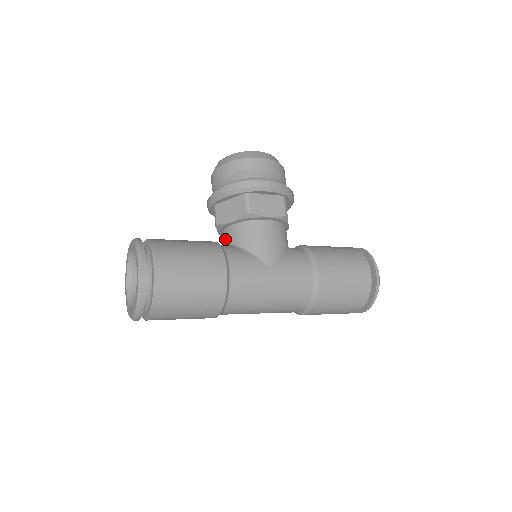
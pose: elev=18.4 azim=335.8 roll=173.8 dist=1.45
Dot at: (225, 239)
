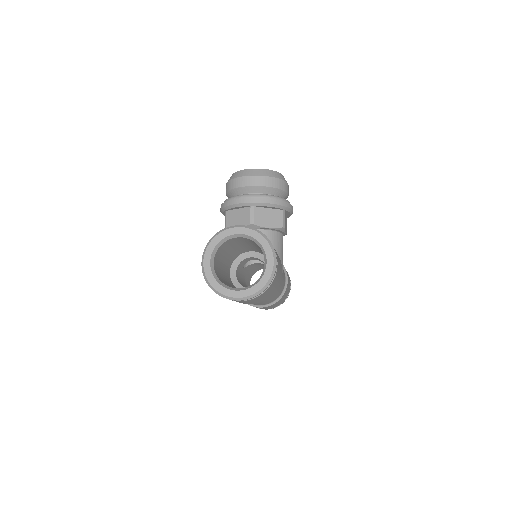
Dot at: occluded
